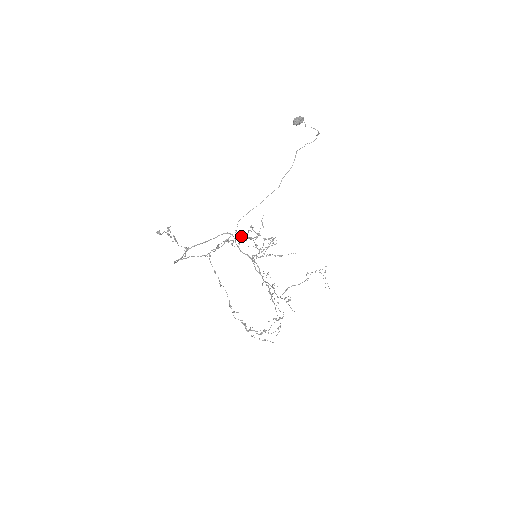
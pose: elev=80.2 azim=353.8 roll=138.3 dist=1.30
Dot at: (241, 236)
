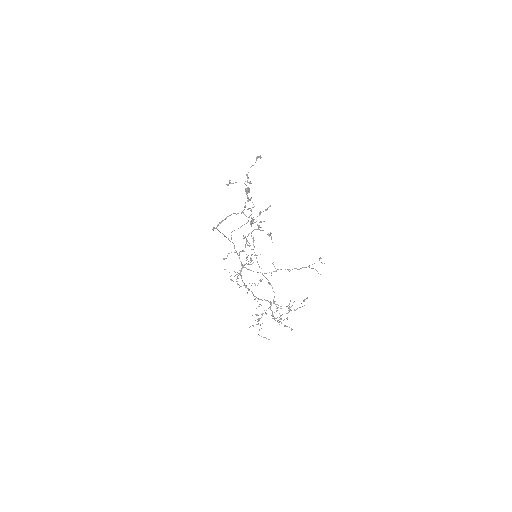
Dot at: (258, 225)
